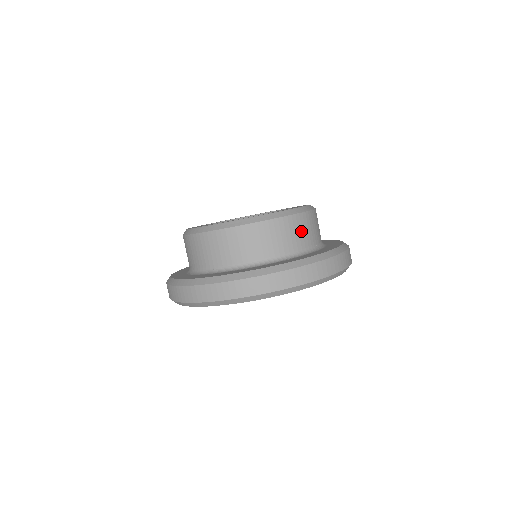
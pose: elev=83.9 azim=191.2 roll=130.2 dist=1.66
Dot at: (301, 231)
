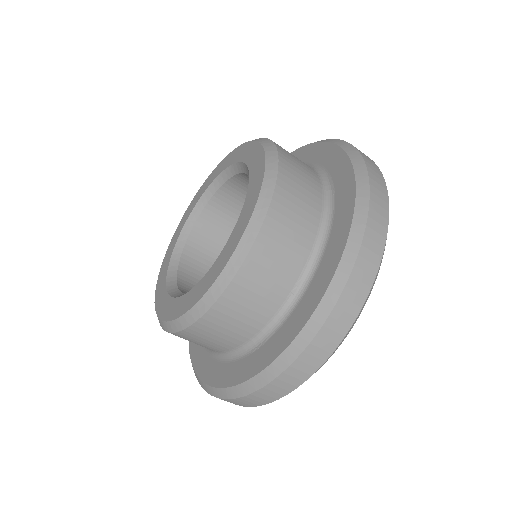
Dot at: (250, 303)
